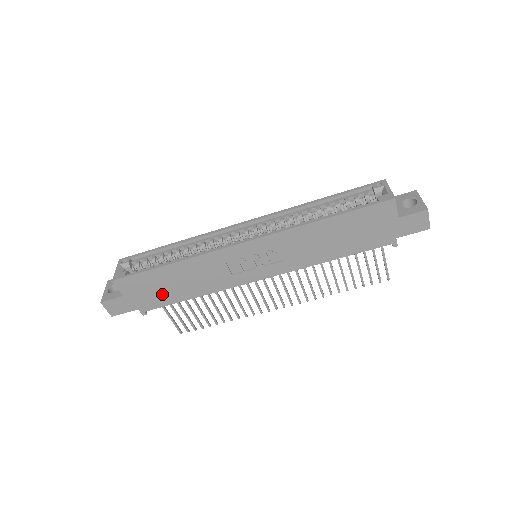
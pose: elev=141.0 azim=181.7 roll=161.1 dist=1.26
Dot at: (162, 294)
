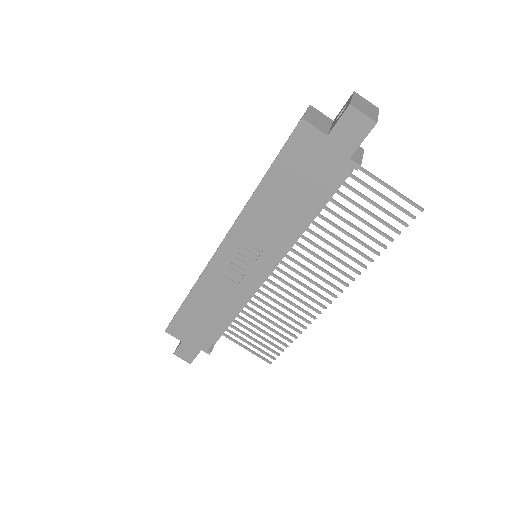
Dot at: (205, 328)
